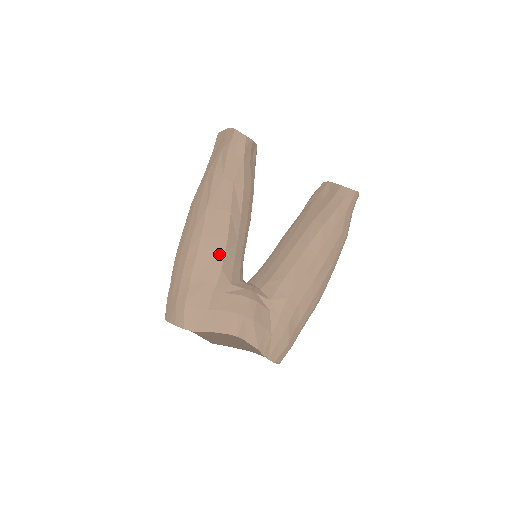
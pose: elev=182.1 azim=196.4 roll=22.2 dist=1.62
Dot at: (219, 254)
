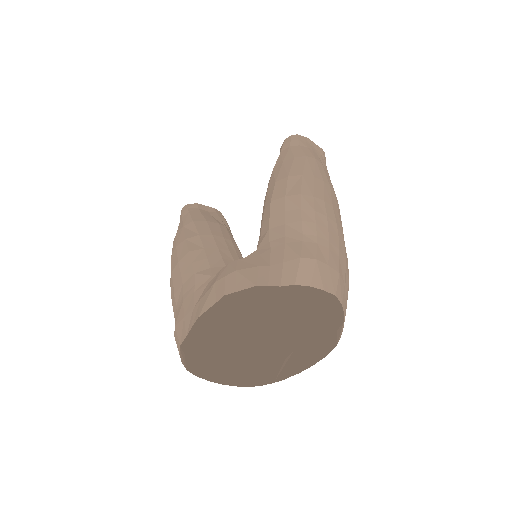
Dot at: (187, 267)
